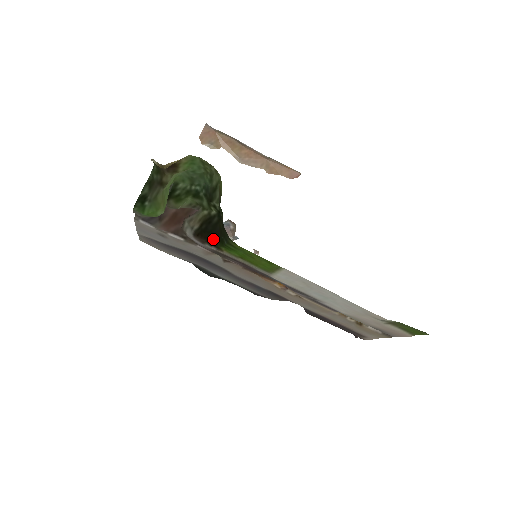
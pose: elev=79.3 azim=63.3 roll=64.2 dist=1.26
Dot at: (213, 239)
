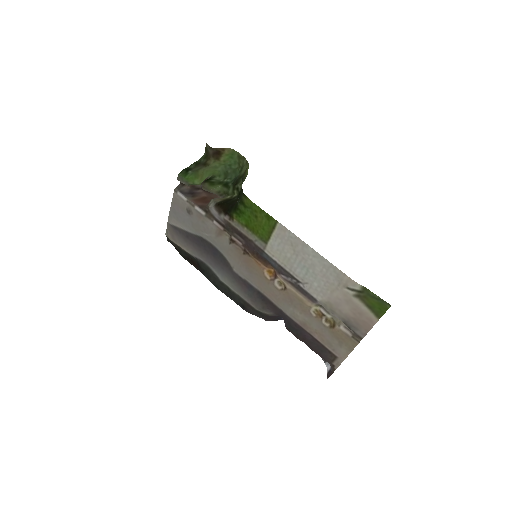
Dot at: (229, 208)
